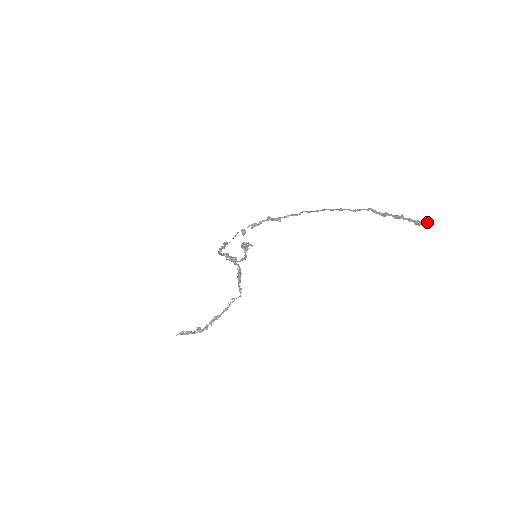
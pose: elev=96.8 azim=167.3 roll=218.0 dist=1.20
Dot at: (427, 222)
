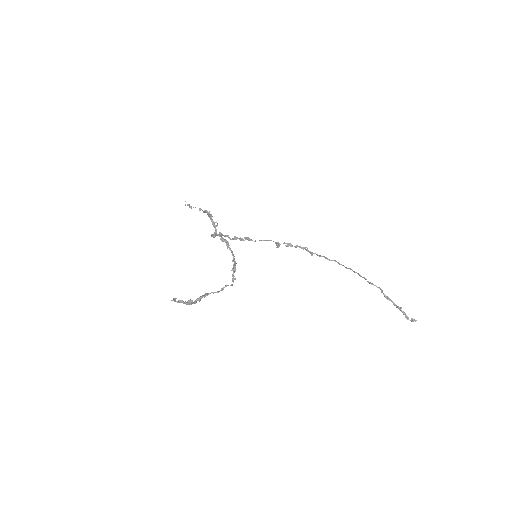
Dot at: occluded
